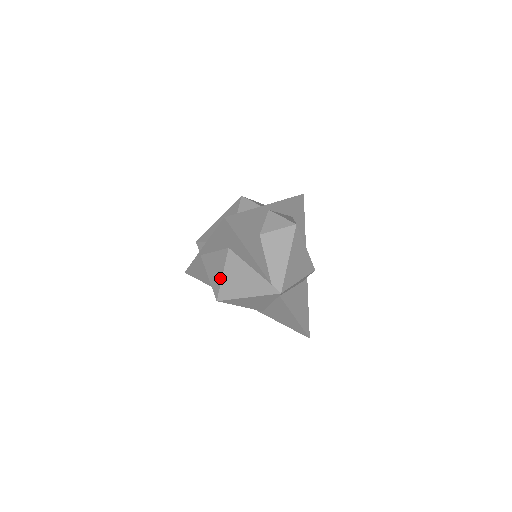
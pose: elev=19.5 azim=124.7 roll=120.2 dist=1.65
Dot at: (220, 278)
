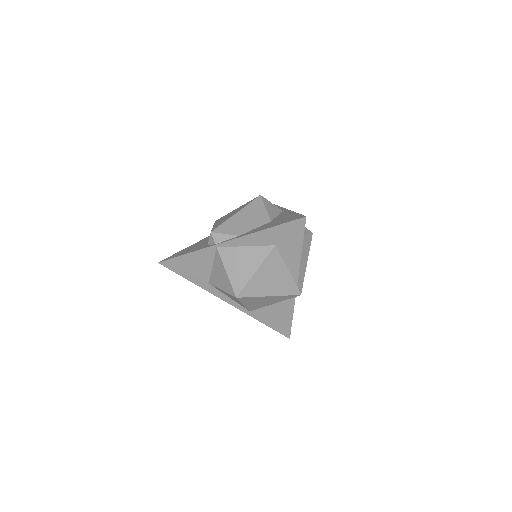
Dot at: (251, 274)
